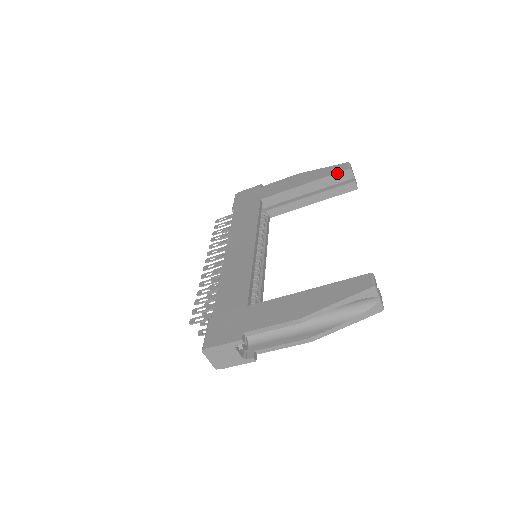
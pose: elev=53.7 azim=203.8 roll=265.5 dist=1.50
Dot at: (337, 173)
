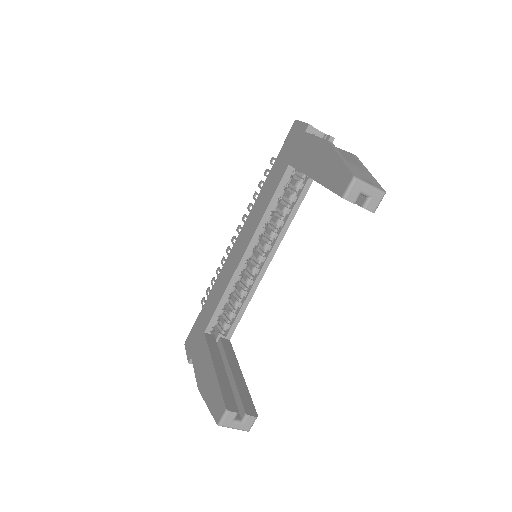
Dot at: (333, 192)
